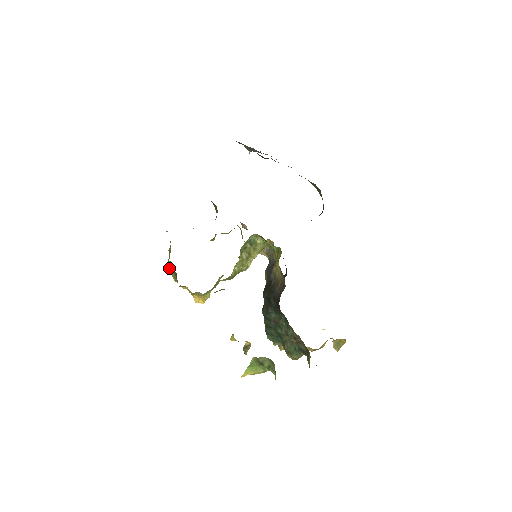
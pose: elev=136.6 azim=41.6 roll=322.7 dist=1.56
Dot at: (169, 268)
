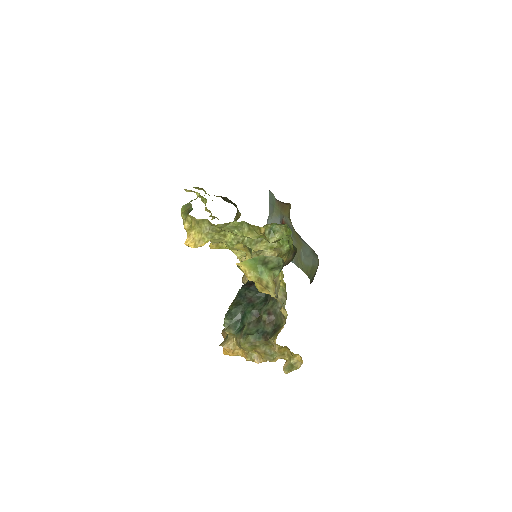
Dot at: (183, 208)
